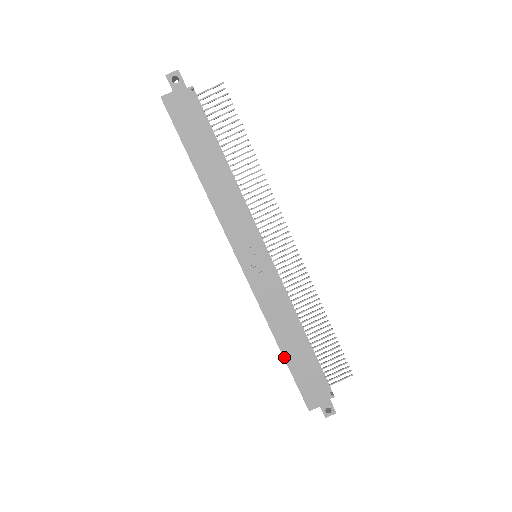
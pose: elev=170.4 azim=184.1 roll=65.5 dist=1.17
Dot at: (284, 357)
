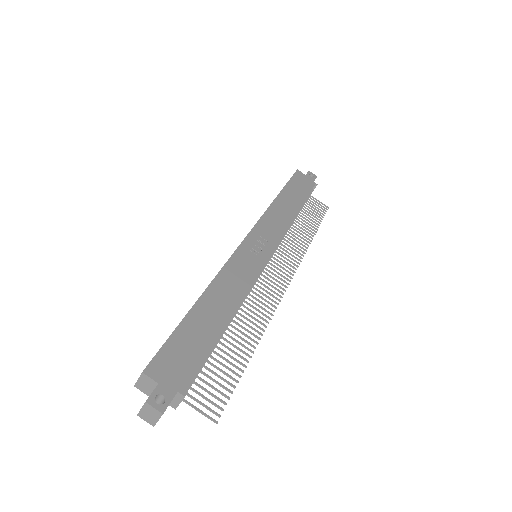
Dot at: (192, 308)
